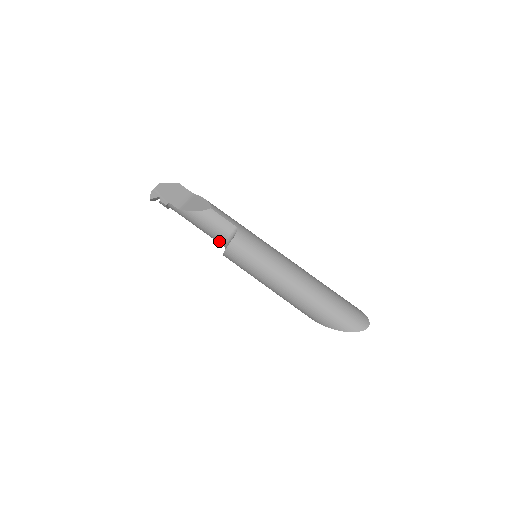
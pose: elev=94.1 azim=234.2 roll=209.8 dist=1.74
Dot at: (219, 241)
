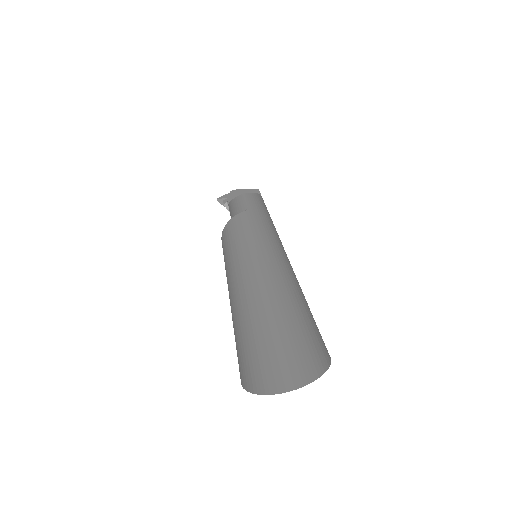
Dot at: occluded
